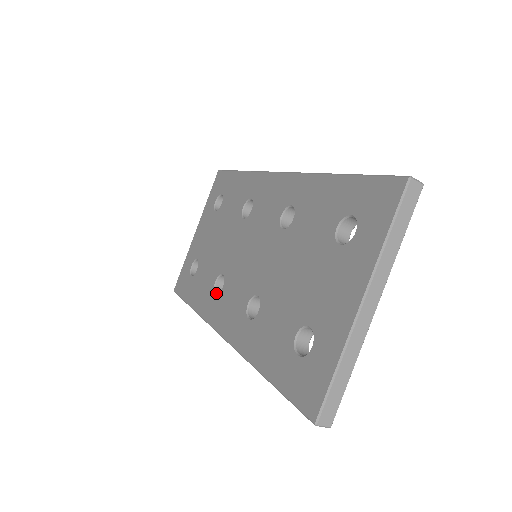
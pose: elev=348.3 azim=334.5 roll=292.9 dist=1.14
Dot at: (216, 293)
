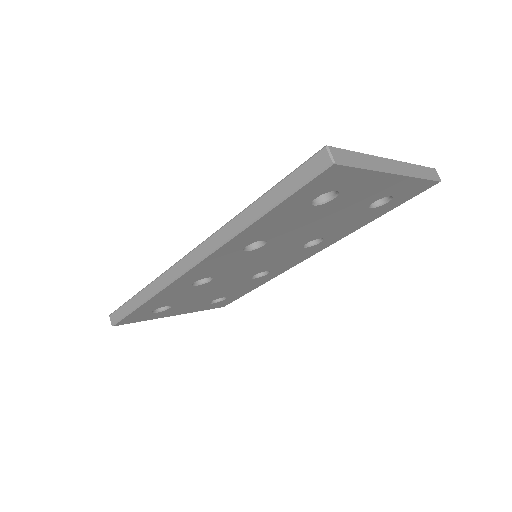
Dot at: occluded
